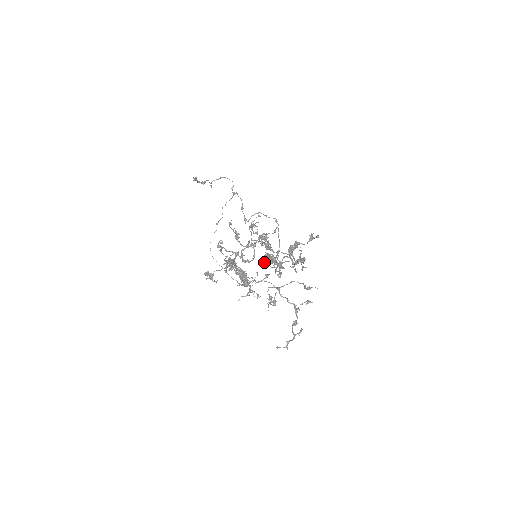
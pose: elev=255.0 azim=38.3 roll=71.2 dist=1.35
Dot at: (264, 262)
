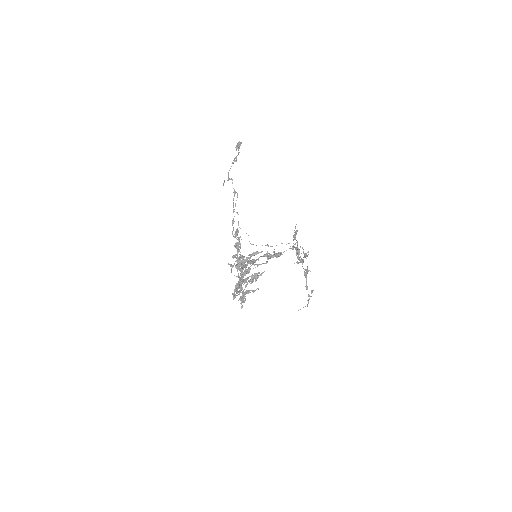
Dot at: (237, 292)
